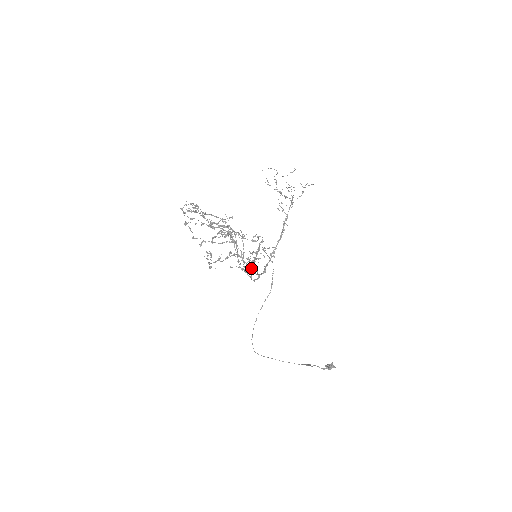
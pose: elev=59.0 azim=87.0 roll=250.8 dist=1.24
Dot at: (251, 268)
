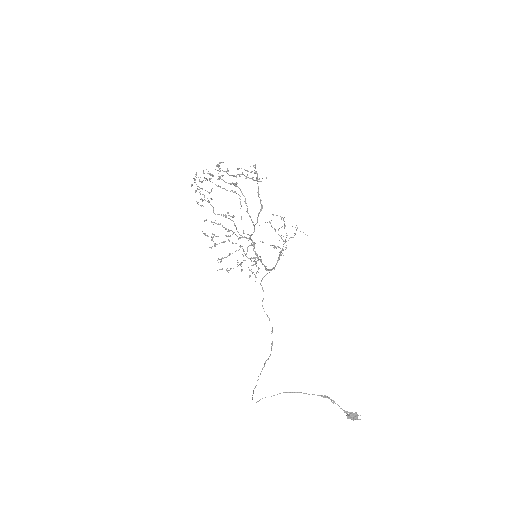
Dot at: occluded
